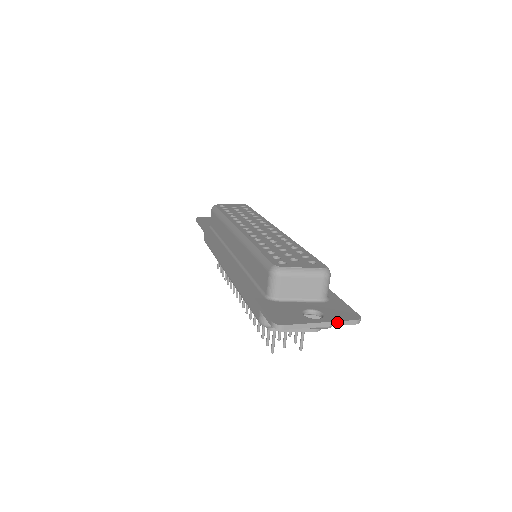
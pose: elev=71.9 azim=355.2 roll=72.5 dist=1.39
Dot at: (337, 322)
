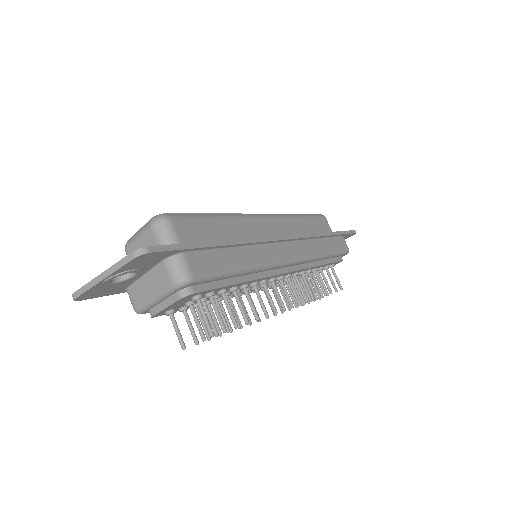
Dot at: (114, 266)
